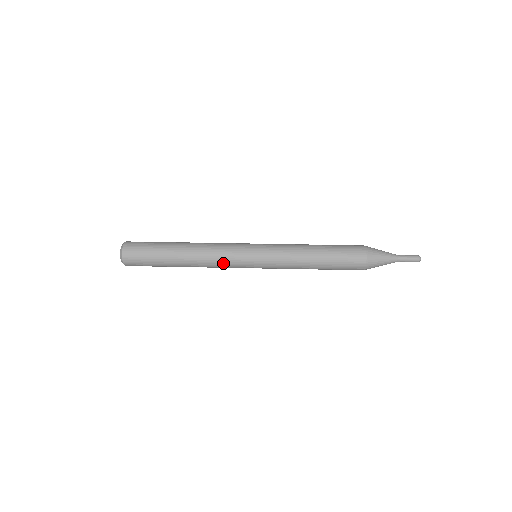
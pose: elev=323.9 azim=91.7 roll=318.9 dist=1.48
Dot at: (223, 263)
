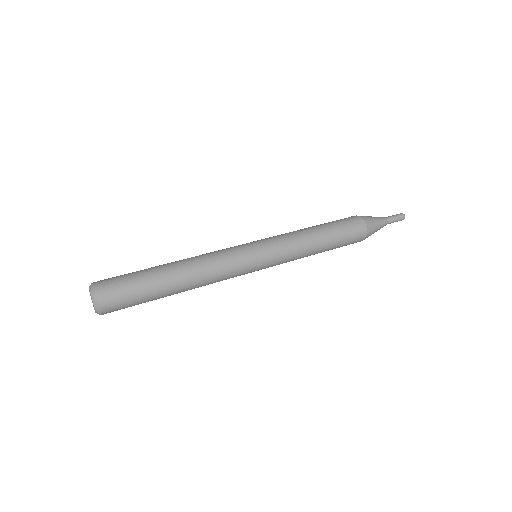
Dot at: (224, 260)
